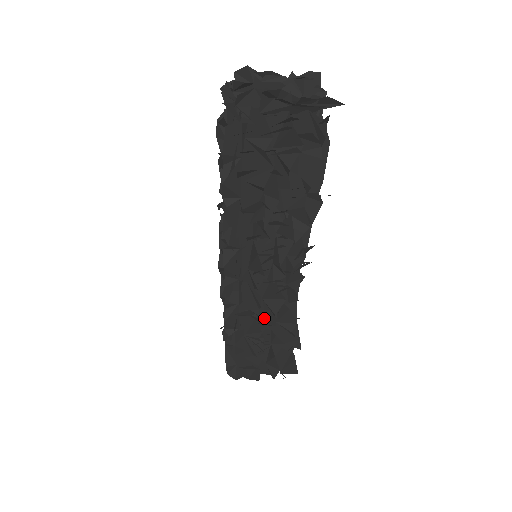
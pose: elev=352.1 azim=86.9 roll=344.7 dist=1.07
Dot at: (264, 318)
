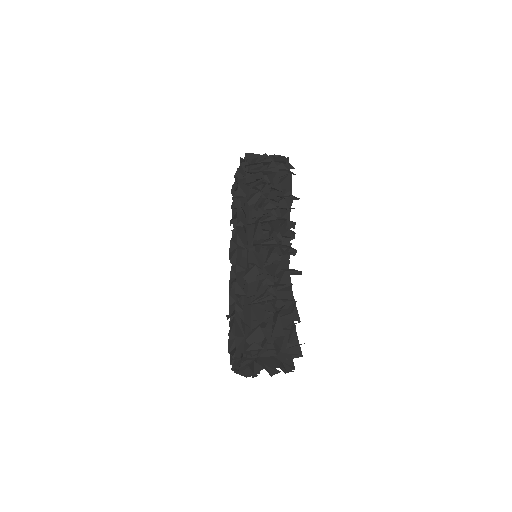
Dot at: occluded
